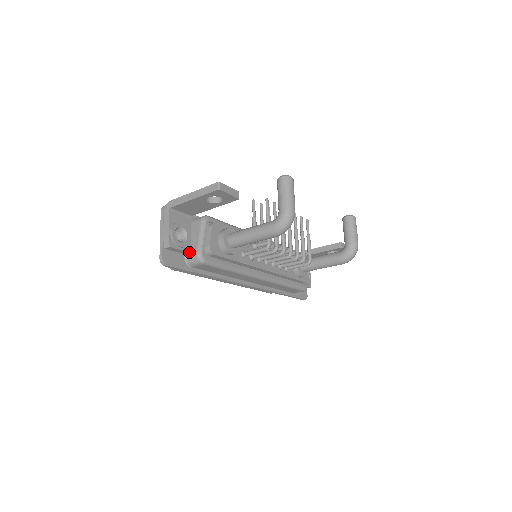
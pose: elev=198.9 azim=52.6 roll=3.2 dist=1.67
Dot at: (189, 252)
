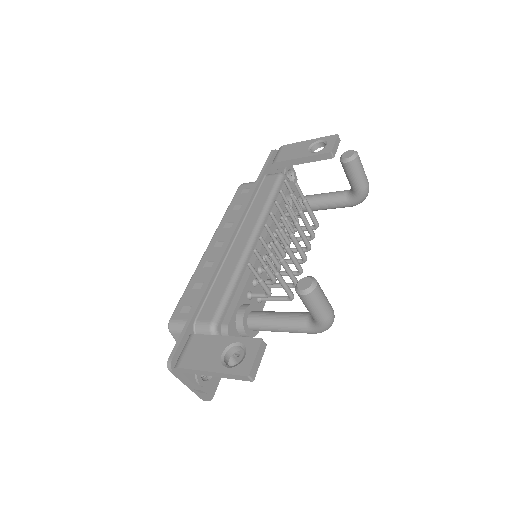
Dot at: occluded
